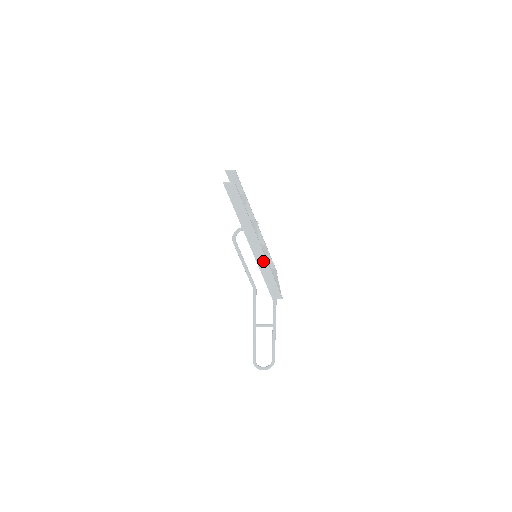
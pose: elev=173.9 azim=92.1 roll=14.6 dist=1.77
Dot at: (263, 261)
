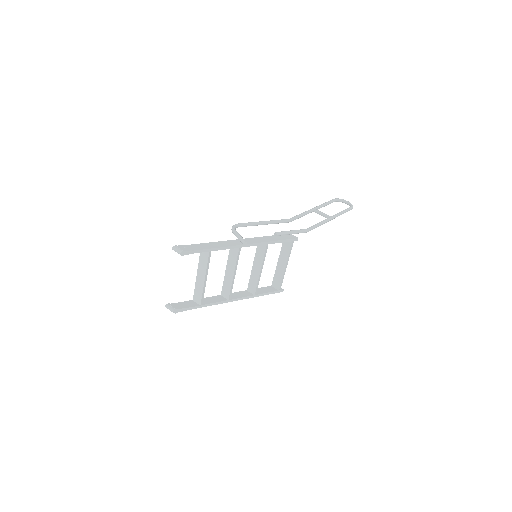
Dot at: (245, 297)
